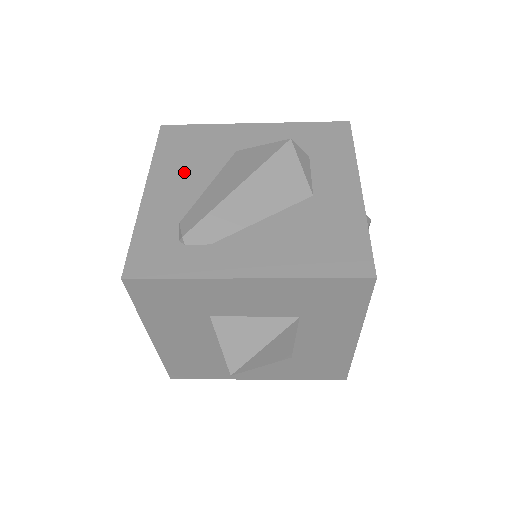
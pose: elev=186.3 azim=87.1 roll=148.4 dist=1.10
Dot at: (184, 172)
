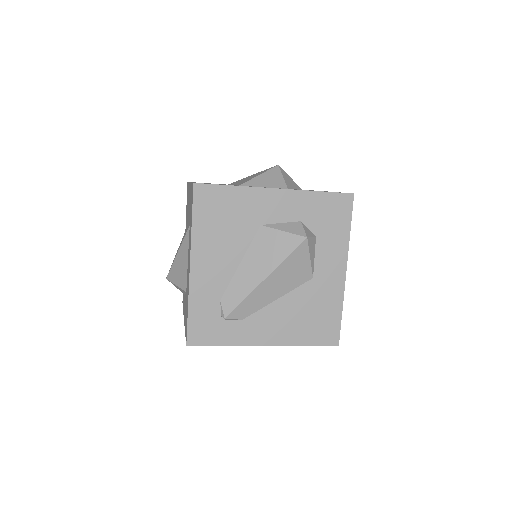
Dot at: (220, 248)
